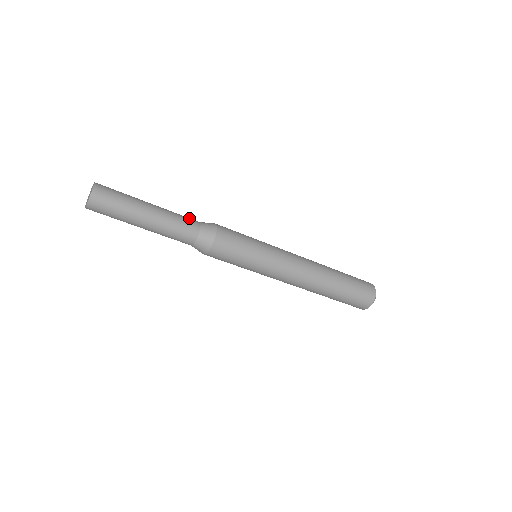
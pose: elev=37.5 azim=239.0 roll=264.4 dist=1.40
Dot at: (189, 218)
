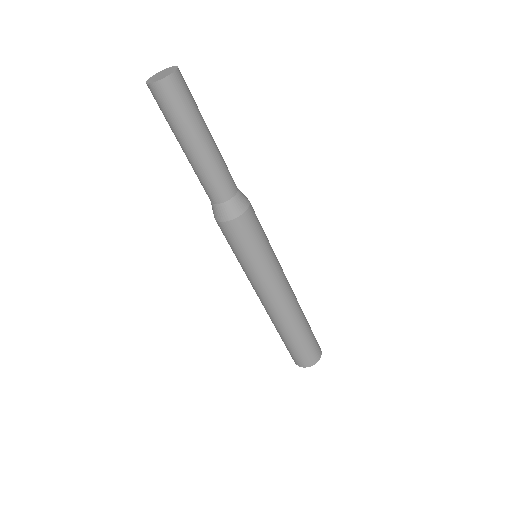
Dot at: occluded
